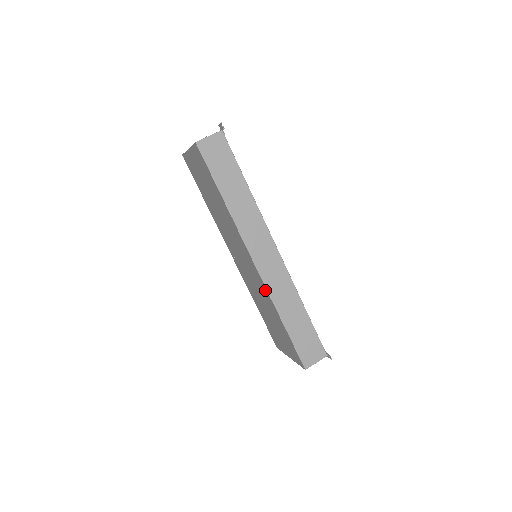
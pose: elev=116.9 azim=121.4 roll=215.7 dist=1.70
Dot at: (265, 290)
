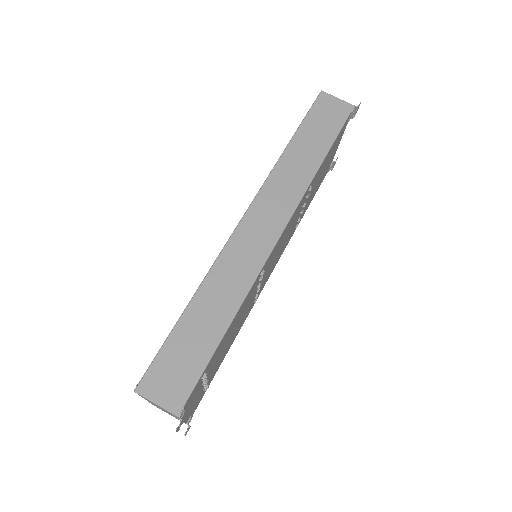
Dot at: occluded
